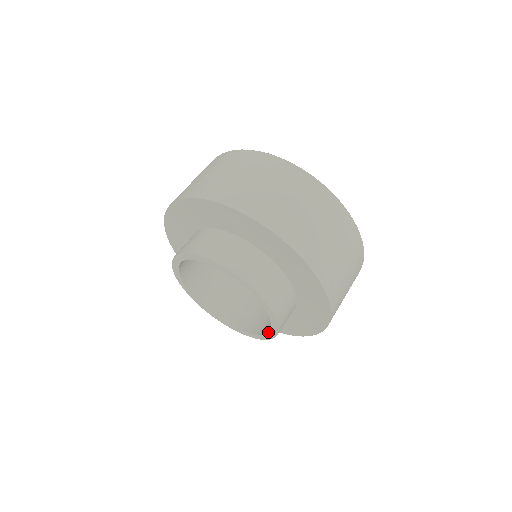
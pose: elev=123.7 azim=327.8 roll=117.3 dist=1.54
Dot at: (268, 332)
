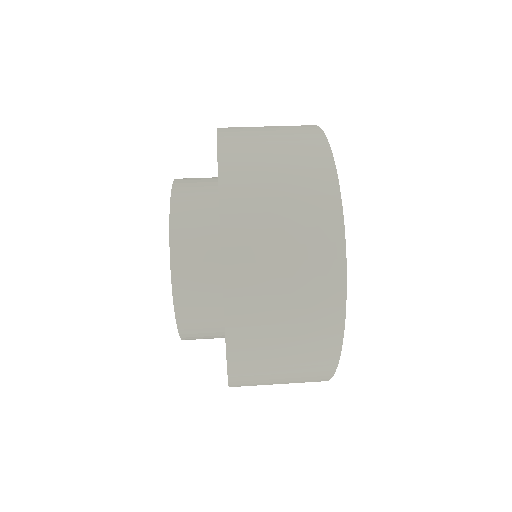
Dot at: occluded
